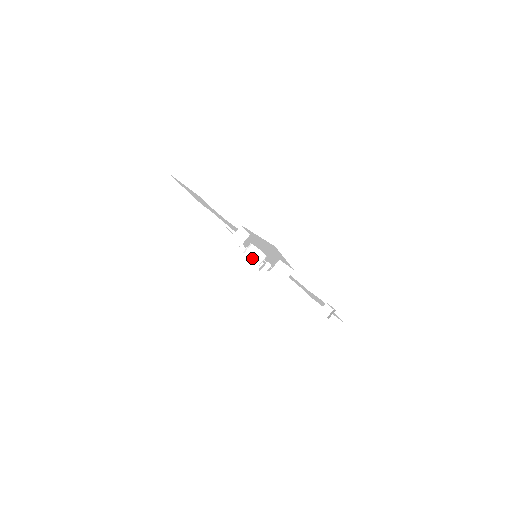
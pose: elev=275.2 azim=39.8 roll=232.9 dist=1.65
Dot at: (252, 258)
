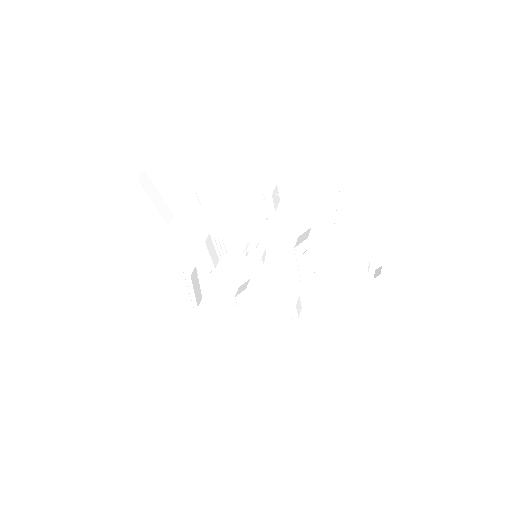
Dot at: (258, 253)
